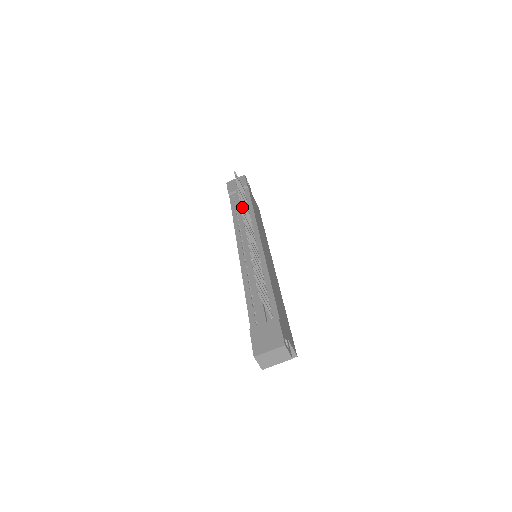
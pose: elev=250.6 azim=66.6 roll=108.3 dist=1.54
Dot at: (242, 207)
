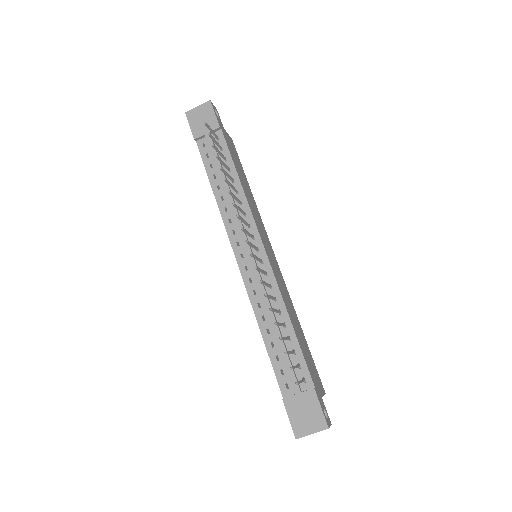
Dot at: (235, 206)
